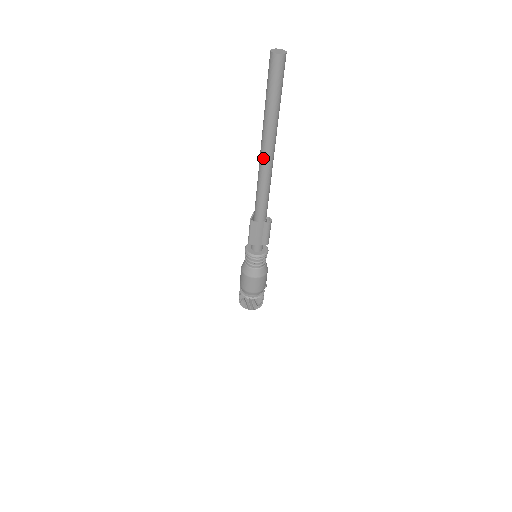
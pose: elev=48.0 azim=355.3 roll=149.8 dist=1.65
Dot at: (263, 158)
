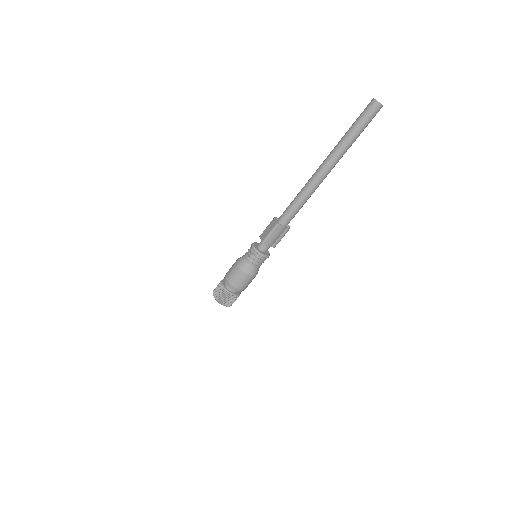
Dot at: (322, 175)
